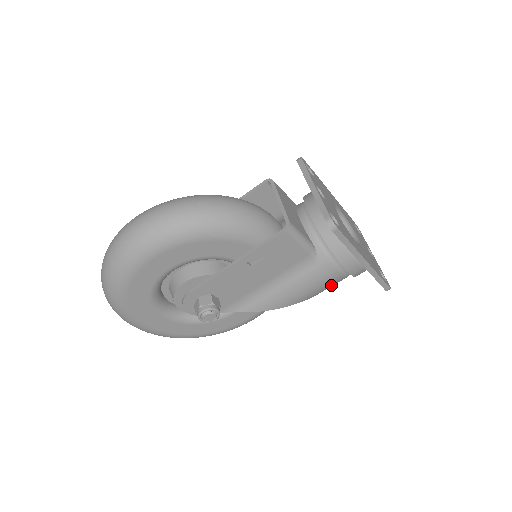
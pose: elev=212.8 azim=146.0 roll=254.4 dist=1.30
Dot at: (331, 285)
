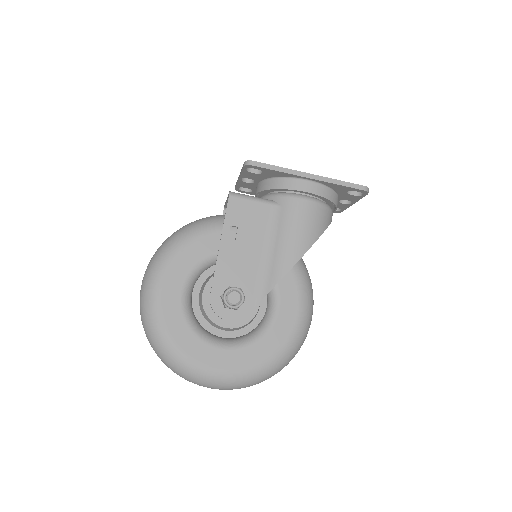
Dot at: (317, 219)
